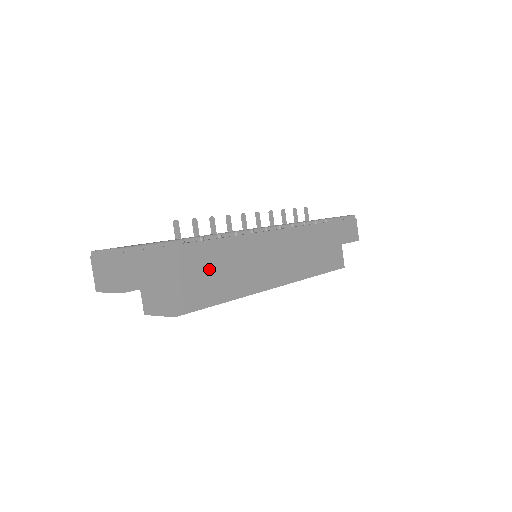
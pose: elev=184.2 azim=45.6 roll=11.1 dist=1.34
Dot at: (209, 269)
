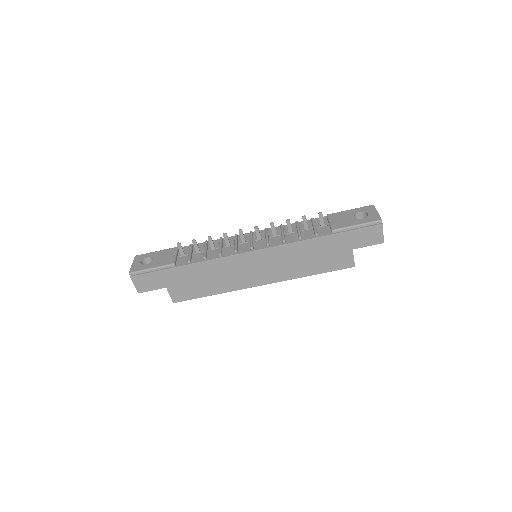
Dot at: (195, 279)
